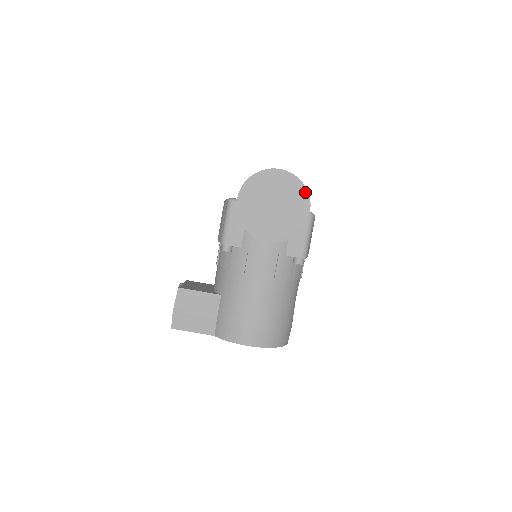
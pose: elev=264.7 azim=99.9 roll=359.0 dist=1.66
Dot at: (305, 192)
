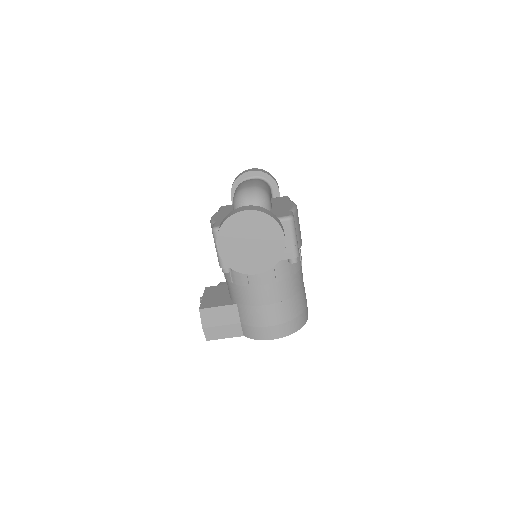
Dot at: (274, 223)
